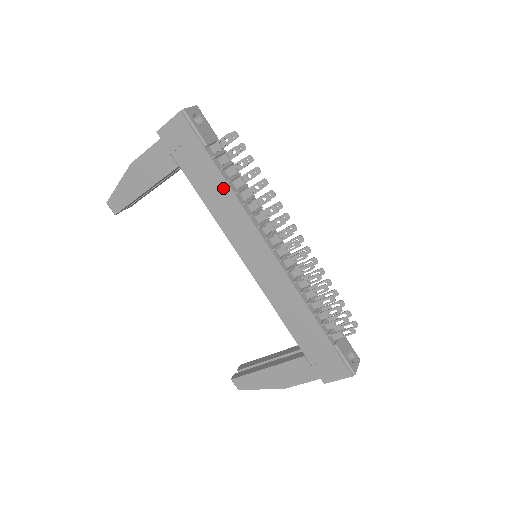
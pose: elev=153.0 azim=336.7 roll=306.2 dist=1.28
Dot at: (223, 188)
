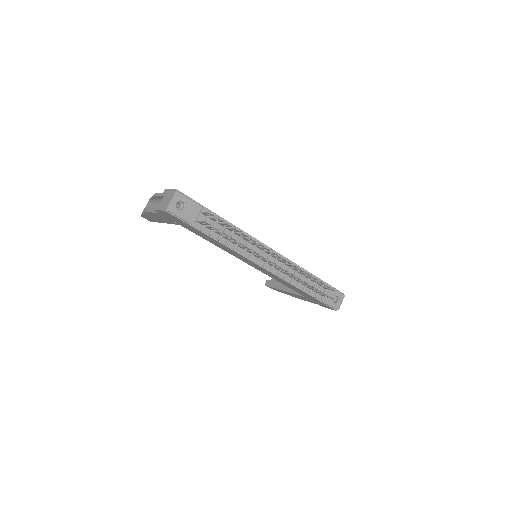
Dot at: (216, 242)
